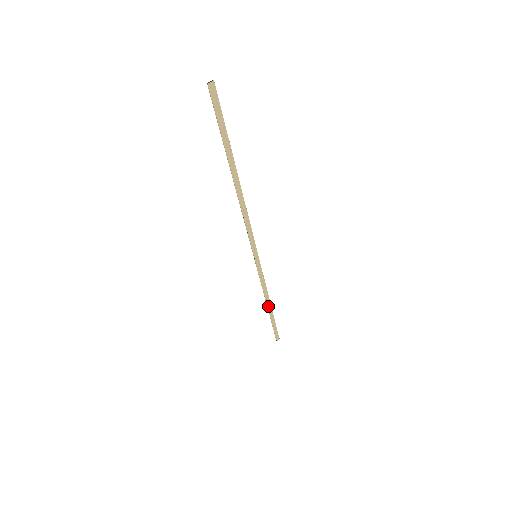
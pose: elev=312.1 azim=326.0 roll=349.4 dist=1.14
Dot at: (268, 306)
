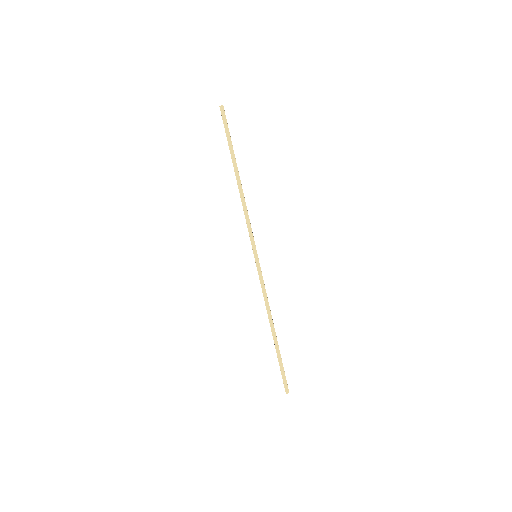
Dot at: (272, 329)
